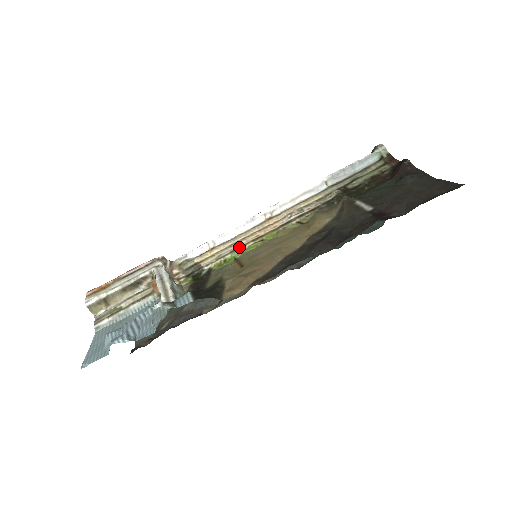
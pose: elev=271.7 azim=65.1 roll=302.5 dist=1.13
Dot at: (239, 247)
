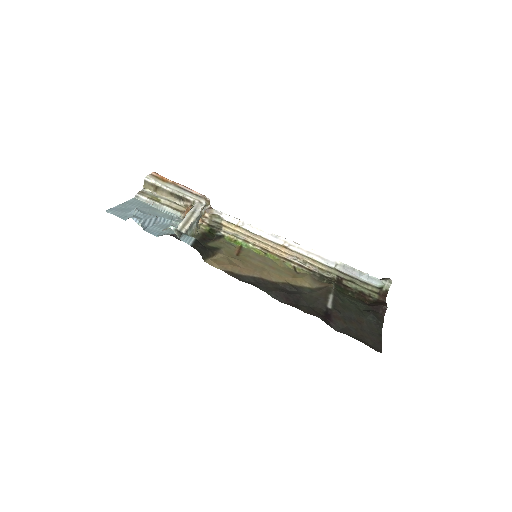
Dot at: (251, 242)
